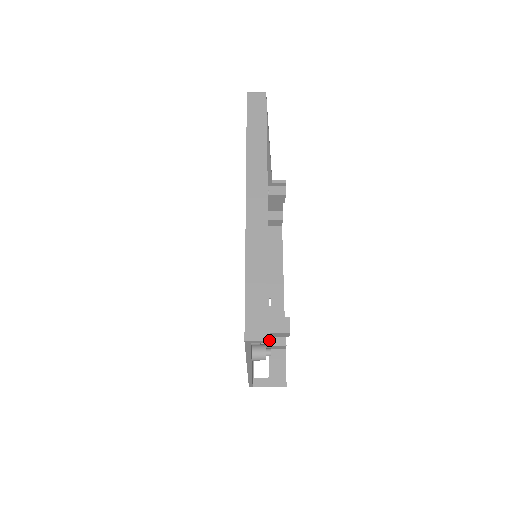
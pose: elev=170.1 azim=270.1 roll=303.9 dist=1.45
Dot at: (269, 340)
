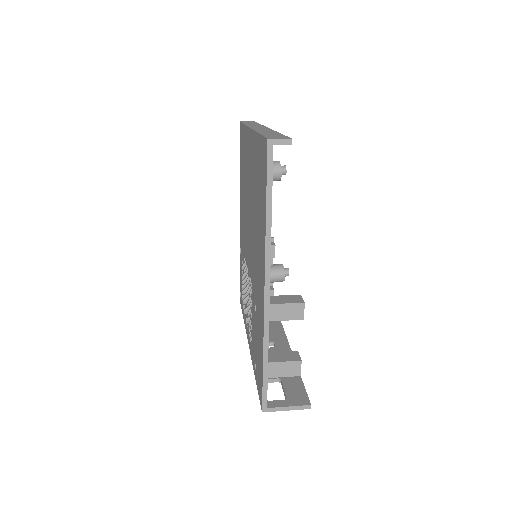
Dot at: (291, 138)
